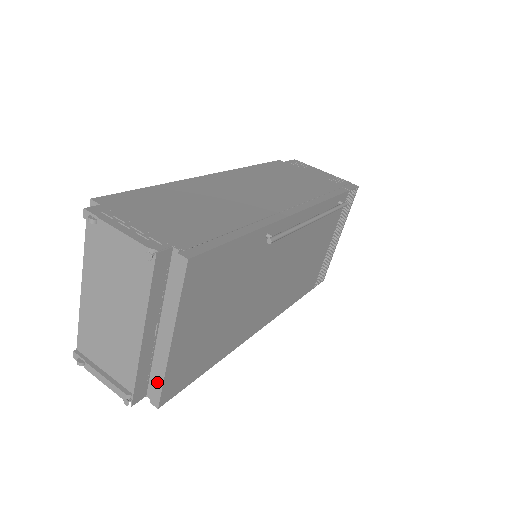
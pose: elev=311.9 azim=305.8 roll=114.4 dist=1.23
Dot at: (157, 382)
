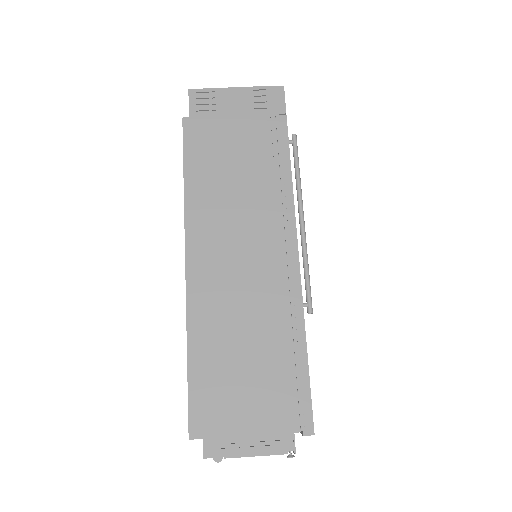
Dot at: occluded
